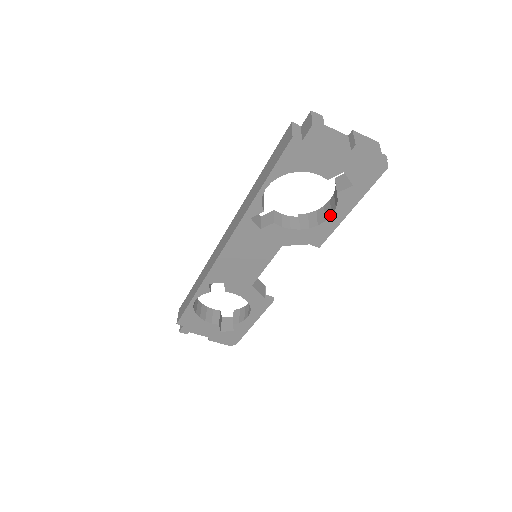
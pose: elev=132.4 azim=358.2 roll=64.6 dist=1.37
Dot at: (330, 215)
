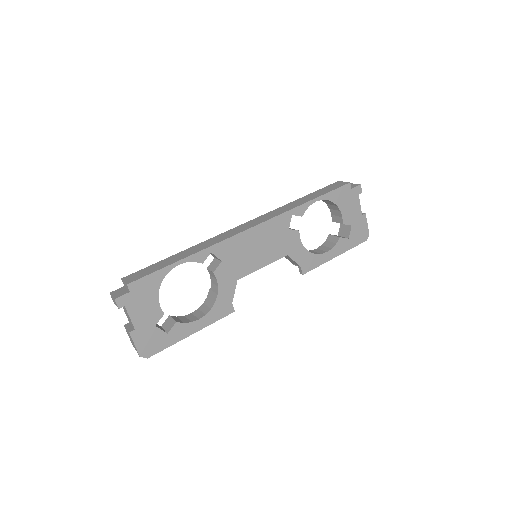
Dot at: (325, 252)
